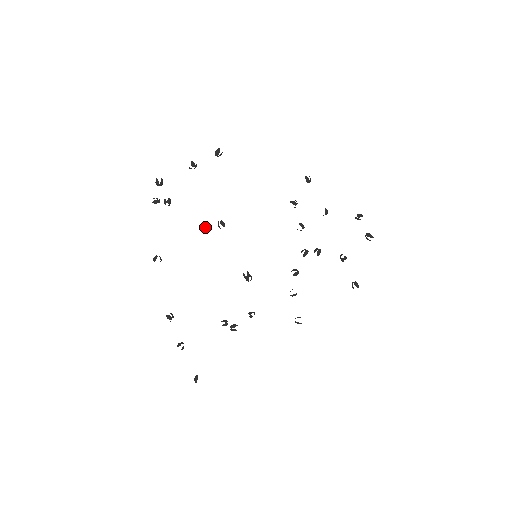
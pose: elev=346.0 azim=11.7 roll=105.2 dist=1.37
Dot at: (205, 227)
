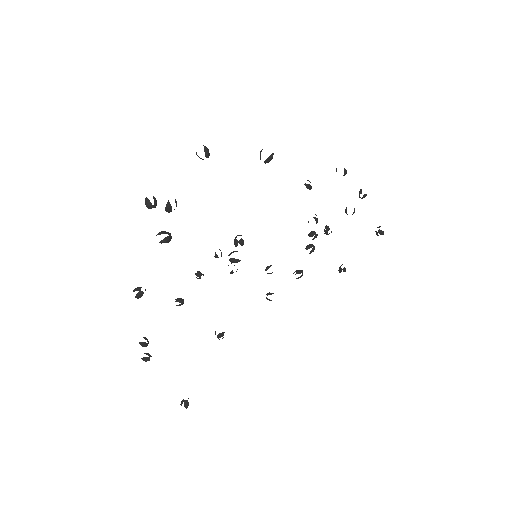
Dot at: occluded
